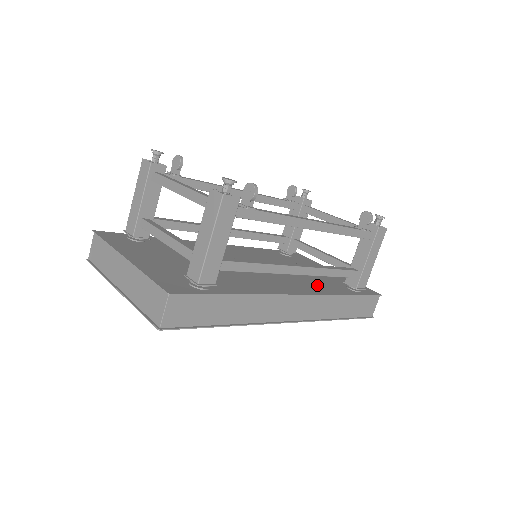
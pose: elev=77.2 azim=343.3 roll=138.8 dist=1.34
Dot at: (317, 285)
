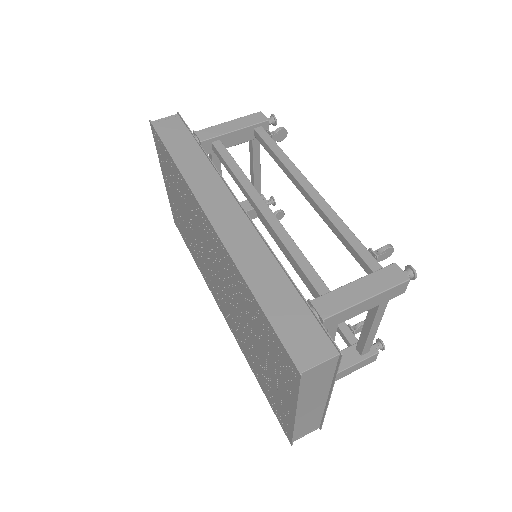
Dot at: occluded
